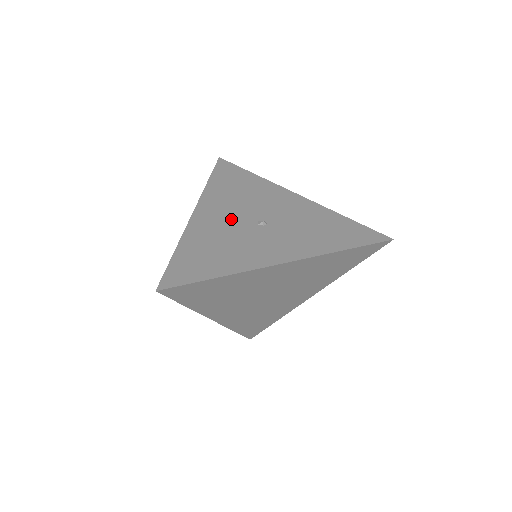
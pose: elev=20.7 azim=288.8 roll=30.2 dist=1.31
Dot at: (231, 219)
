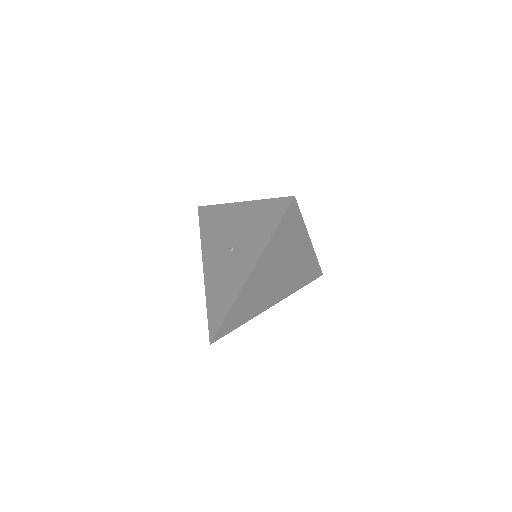
Dot at: (219, 260)
